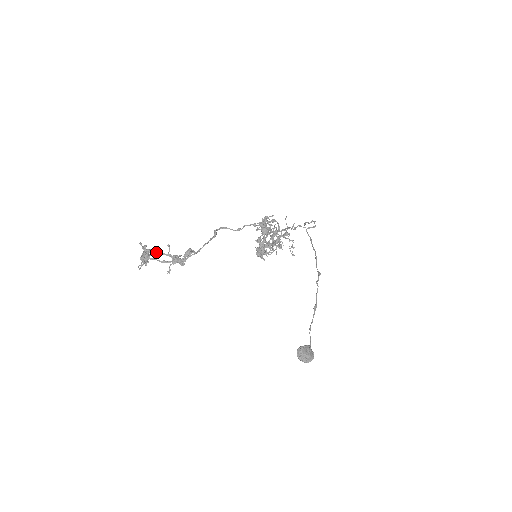
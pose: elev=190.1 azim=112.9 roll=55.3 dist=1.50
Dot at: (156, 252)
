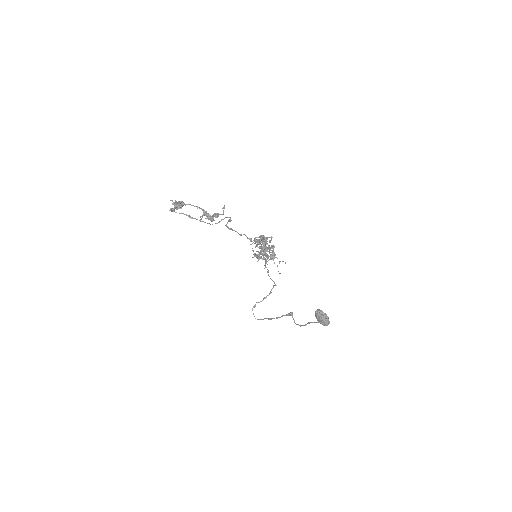
Dot at: (189, 204)
